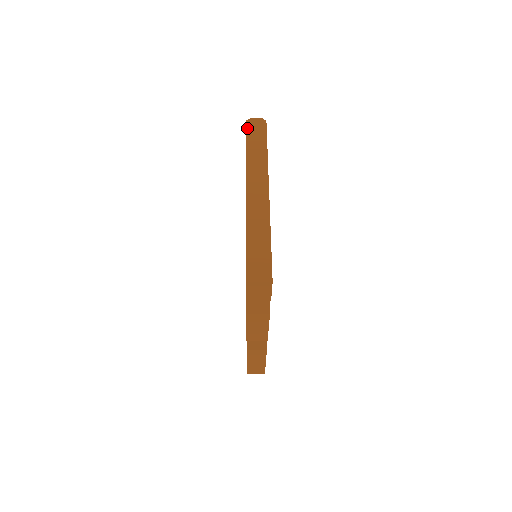
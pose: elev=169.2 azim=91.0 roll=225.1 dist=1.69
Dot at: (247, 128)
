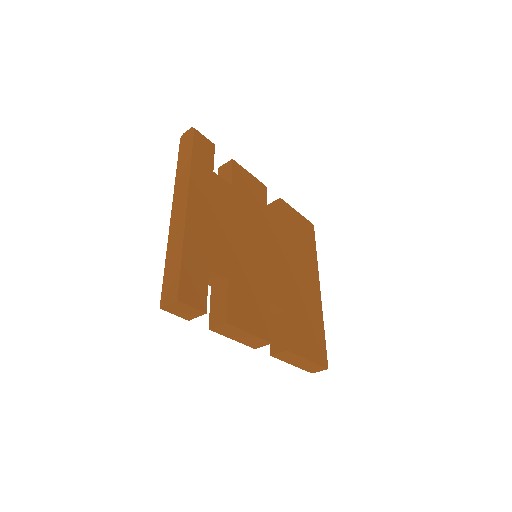
Dot at: (180, 146)
